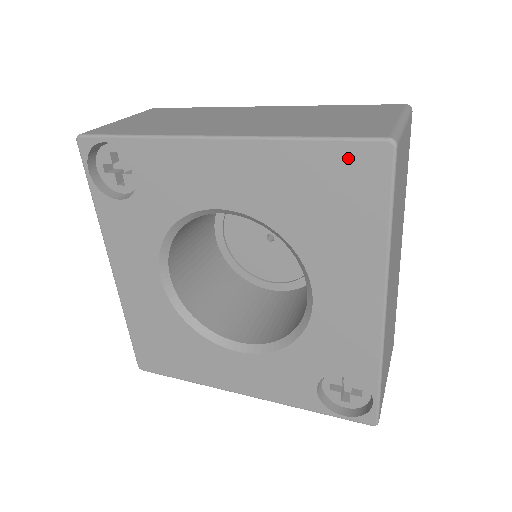
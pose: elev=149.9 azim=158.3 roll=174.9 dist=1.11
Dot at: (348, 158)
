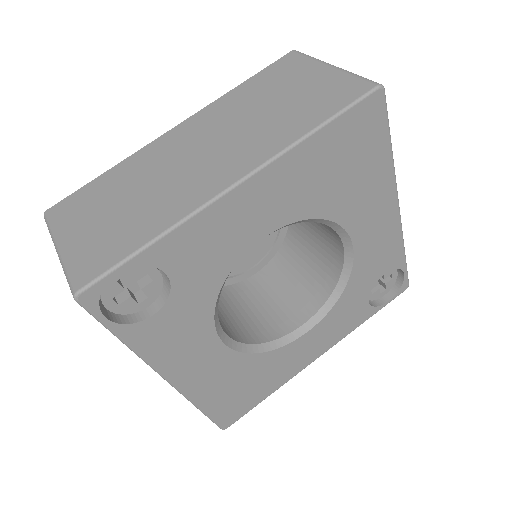
Dot at: (355, 121)
